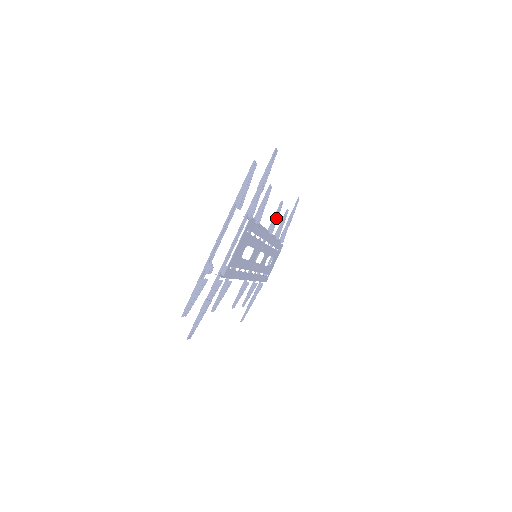
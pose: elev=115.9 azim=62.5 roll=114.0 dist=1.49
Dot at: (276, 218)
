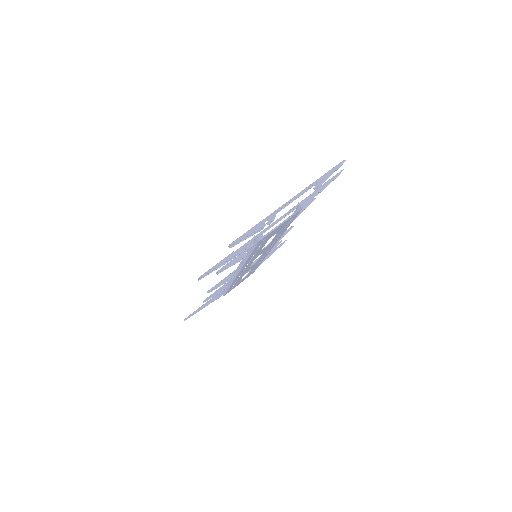
Dot at: (283, 236)
